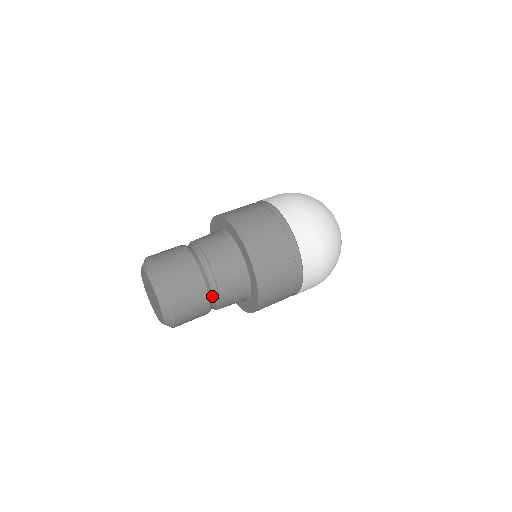
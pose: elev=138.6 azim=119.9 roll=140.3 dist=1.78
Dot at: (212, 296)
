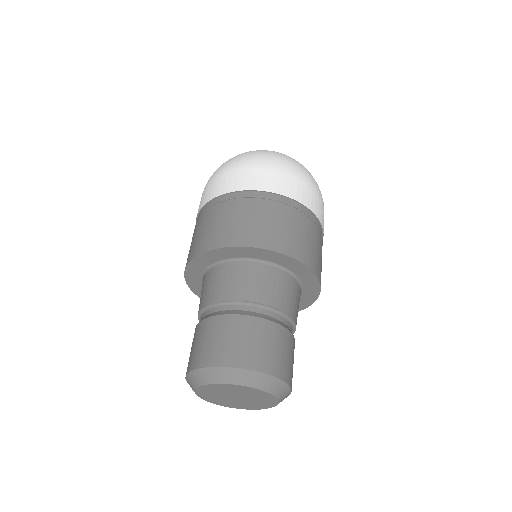
Dot at: occluded
